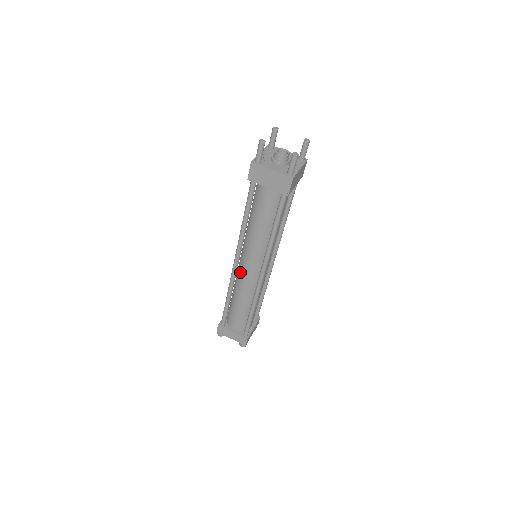
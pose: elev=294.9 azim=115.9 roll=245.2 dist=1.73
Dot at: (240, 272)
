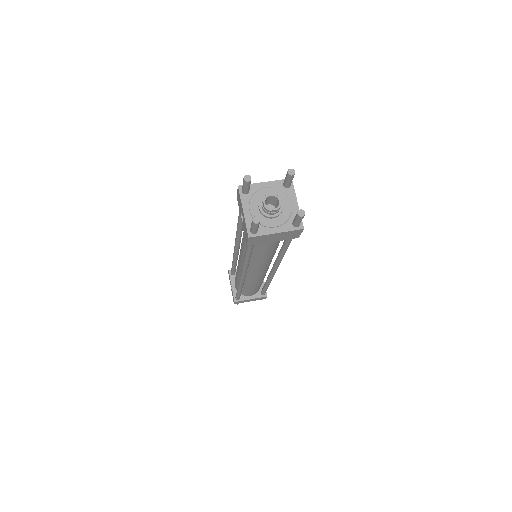
Dot at: (247, 276)
